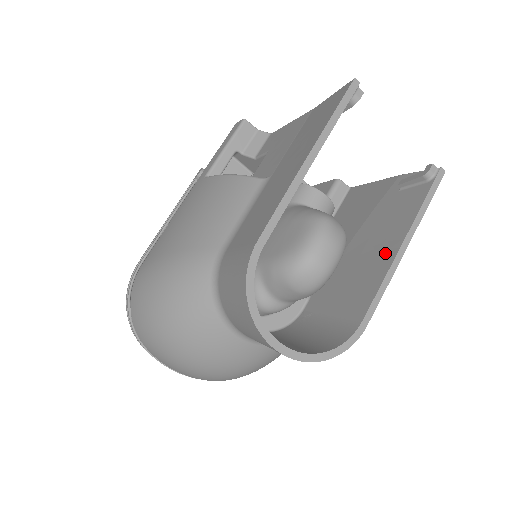
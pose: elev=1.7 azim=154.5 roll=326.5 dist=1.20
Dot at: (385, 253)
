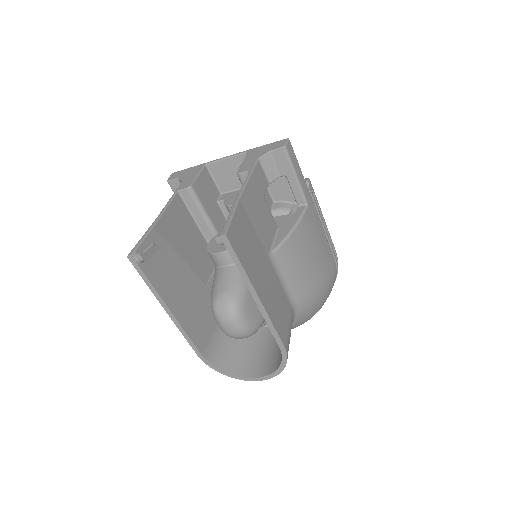
Dot at: occluded
